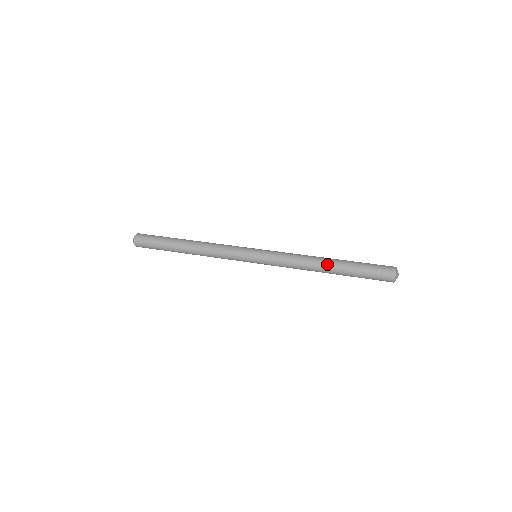
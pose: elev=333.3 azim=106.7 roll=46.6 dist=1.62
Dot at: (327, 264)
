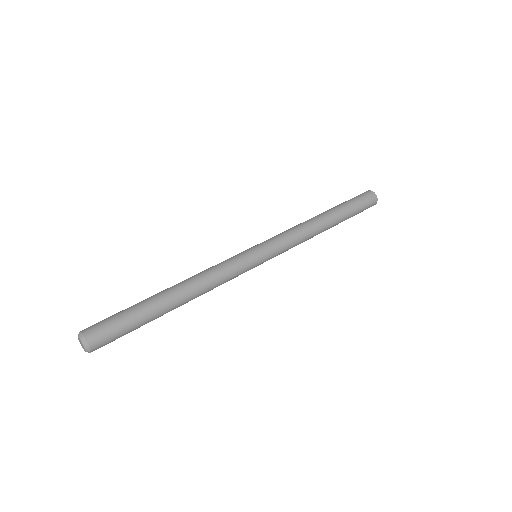
Dot at: (329, 222)
